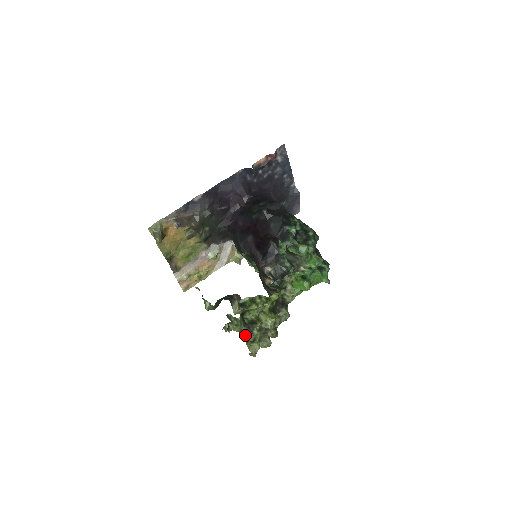
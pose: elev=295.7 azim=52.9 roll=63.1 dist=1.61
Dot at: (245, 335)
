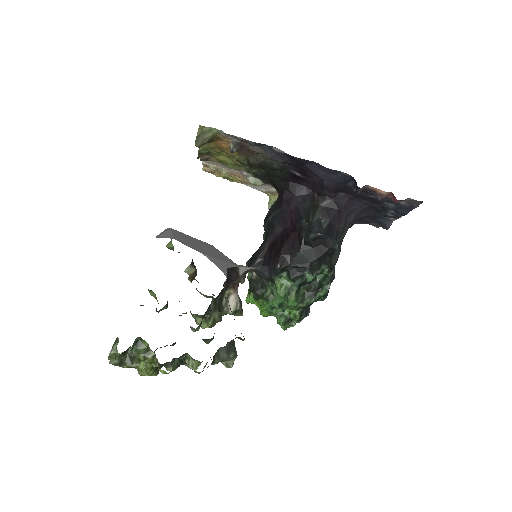
Dot at: (113, 362)
